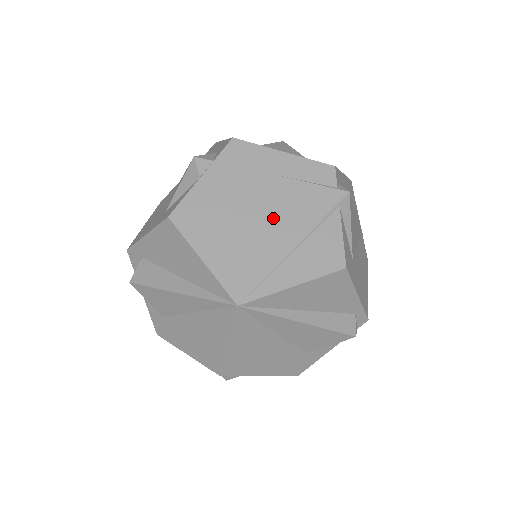
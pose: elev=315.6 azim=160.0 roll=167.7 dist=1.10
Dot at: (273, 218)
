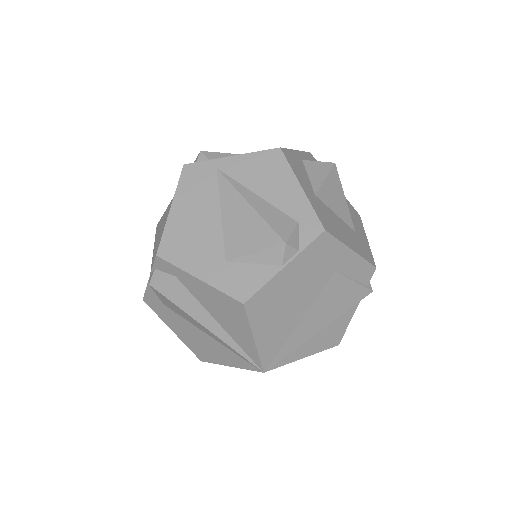
Dot at: (317, 309)
